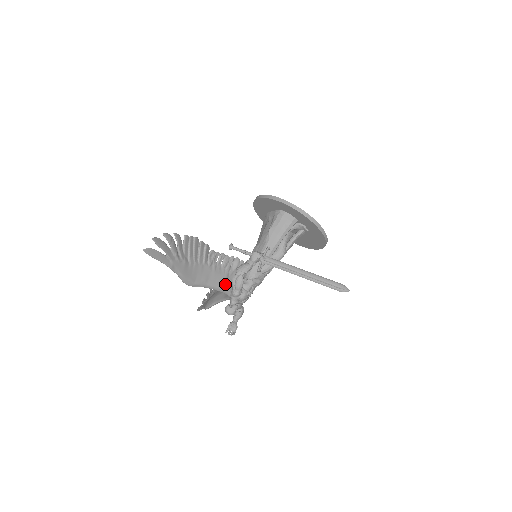
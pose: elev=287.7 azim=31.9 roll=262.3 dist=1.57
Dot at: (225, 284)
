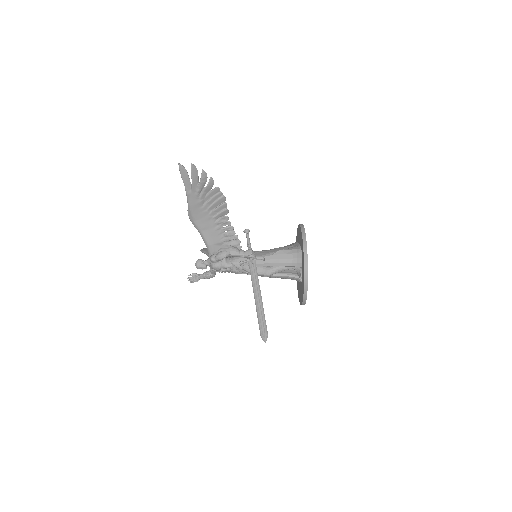
Dot at: (214, 246)
